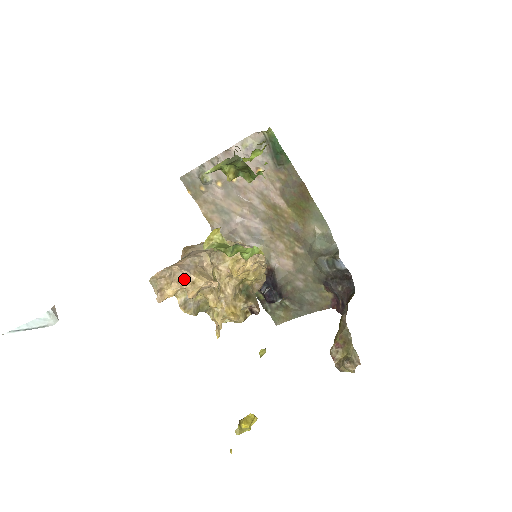
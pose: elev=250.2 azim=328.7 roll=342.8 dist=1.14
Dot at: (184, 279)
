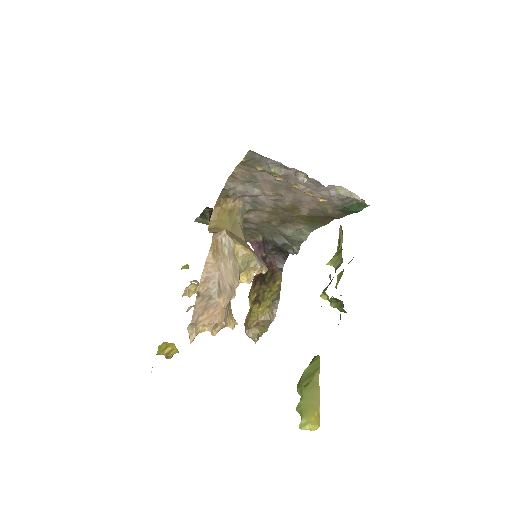
Dot at: (220, 326)
